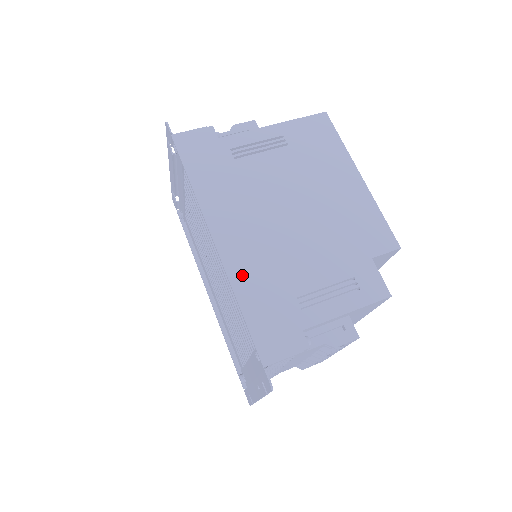
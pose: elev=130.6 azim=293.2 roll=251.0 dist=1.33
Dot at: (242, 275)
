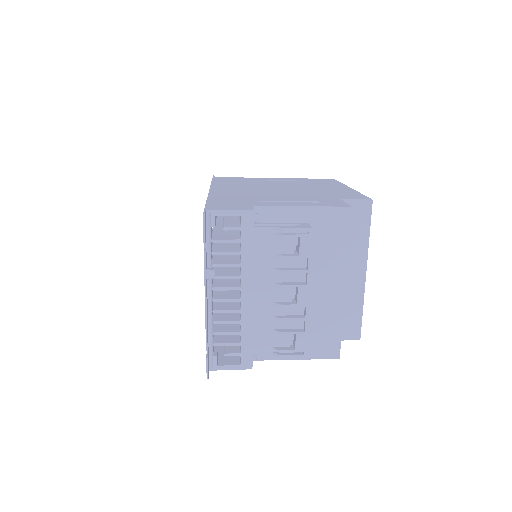
Dot at: (220, 195)
